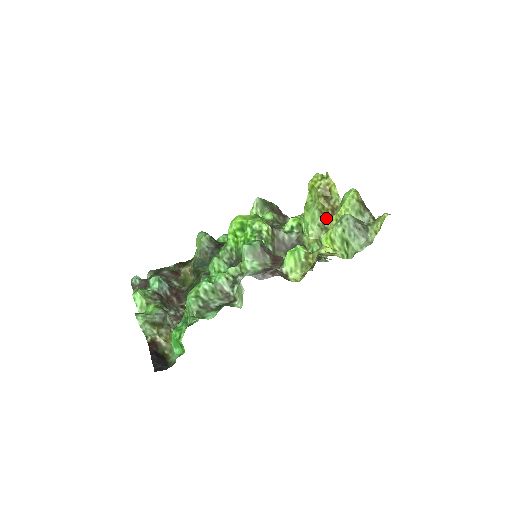
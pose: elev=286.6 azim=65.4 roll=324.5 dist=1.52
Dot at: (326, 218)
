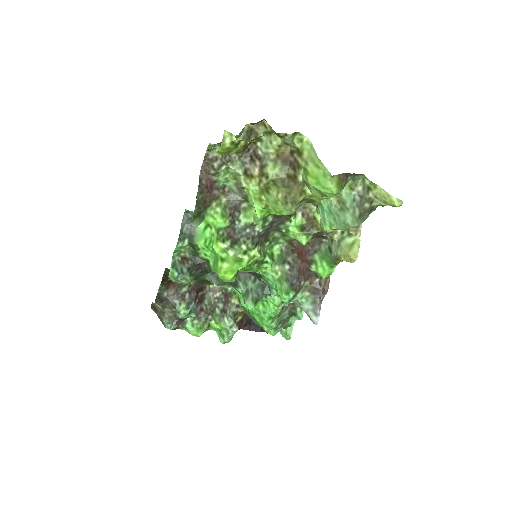
Dot at: occluded
